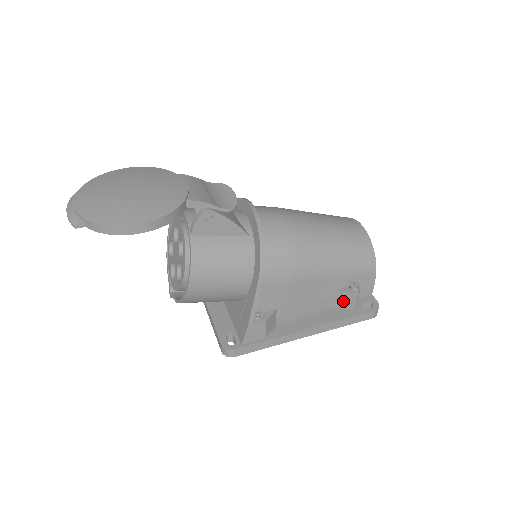
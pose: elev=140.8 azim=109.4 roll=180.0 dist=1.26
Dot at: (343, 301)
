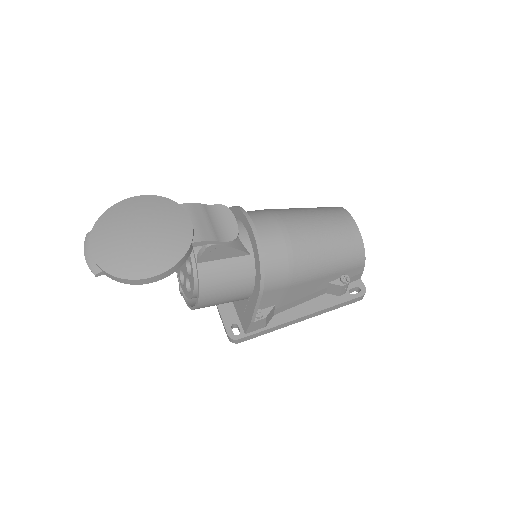
Dot at: (334, 290)
